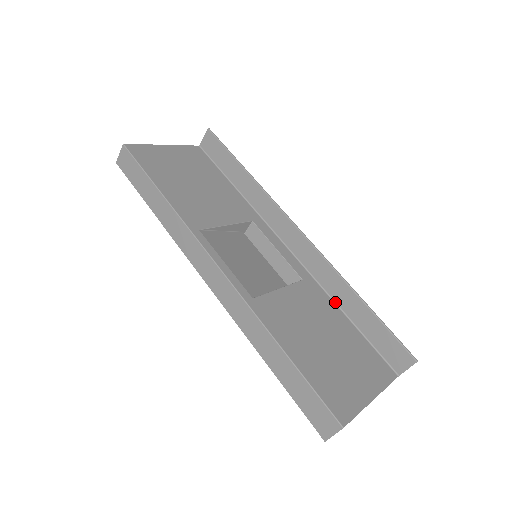
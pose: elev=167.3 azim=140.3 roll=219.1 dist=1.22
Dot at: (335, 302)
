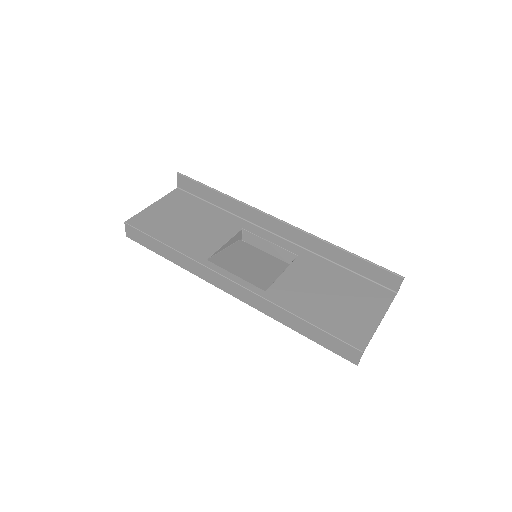
Dot at: (329, 260)
